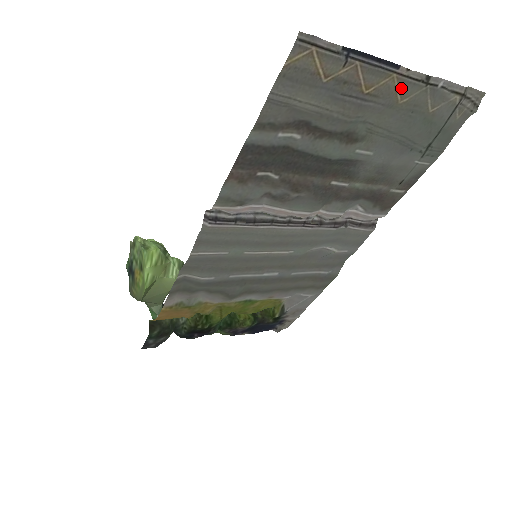
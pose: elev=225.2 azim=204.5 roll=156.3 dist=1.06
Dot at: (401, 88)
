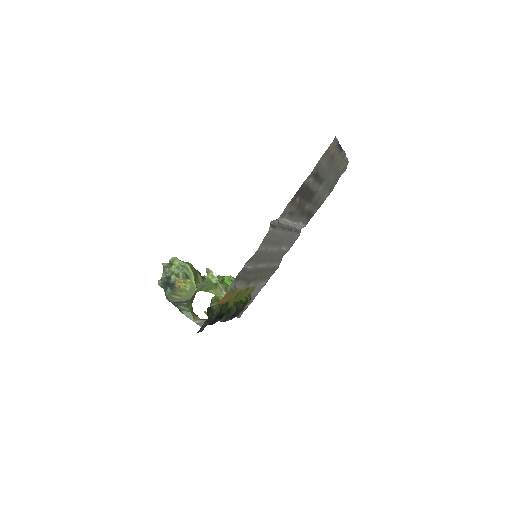
Dot at: (340, 159)
